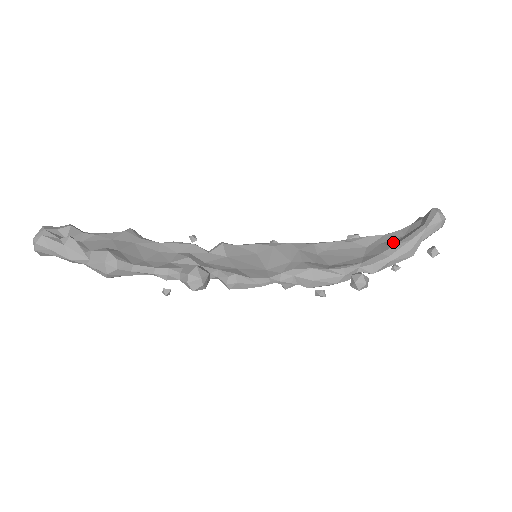
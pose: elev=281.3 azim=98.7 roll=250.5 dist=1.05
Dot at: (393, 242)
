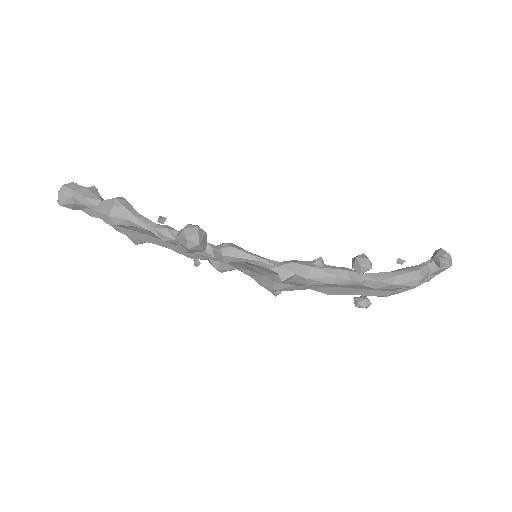
Dot at: occluded
